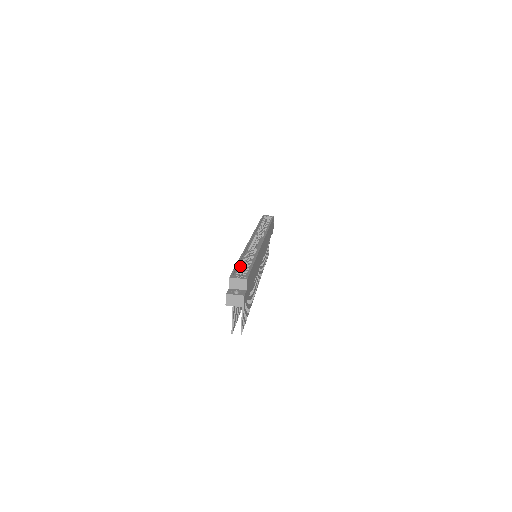
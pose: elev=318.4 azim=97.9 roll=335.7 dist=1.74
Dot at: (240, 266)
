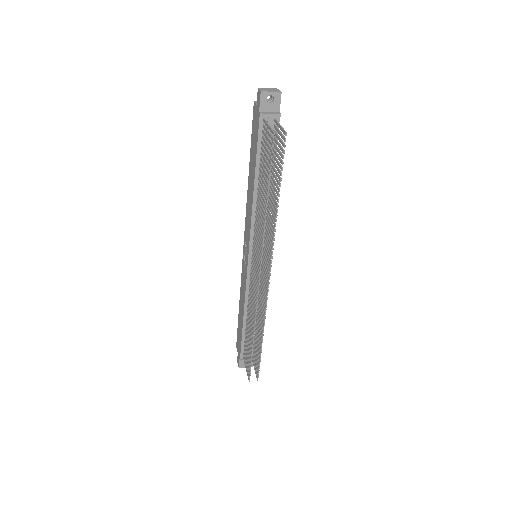
Dot at: occluded
